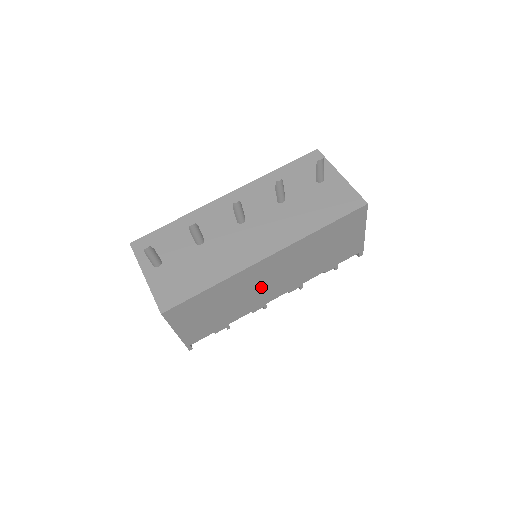
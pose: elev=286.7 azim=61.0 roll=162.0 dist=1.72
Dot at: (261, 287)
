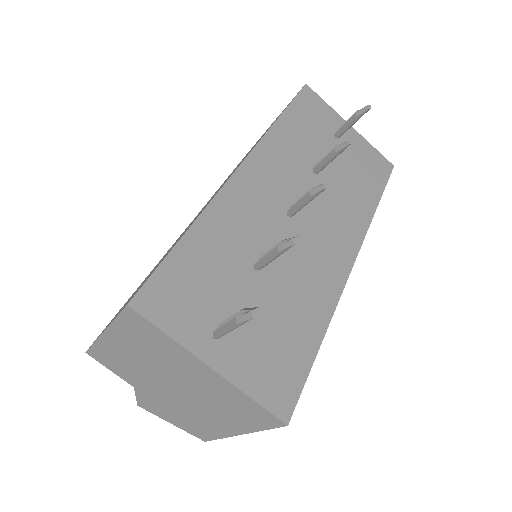
Dot at: occluded
